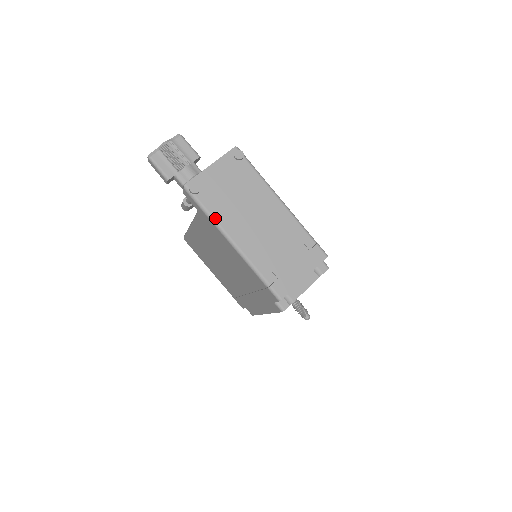
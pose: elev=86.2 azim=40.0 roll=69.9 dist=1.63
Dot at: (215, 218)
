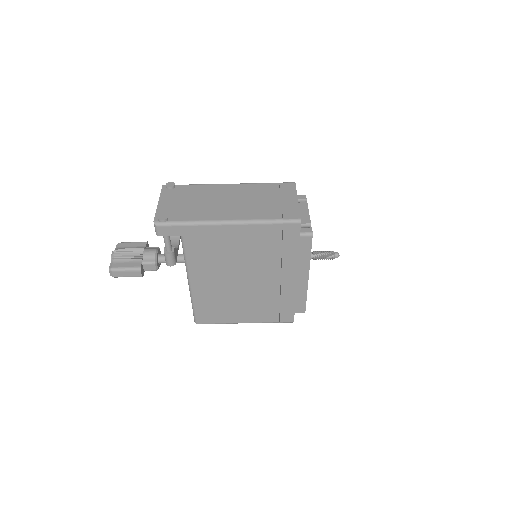
Dot at: (197, 220)
